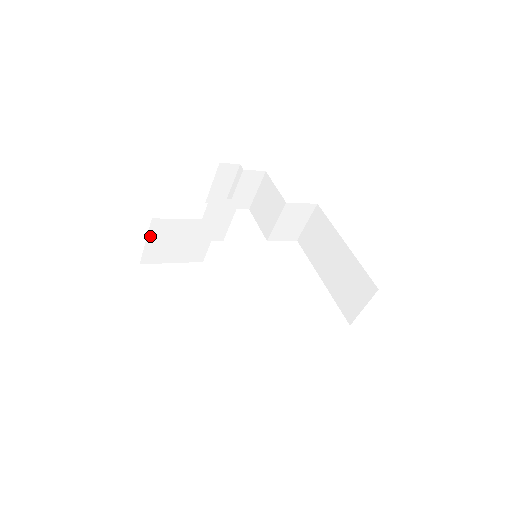
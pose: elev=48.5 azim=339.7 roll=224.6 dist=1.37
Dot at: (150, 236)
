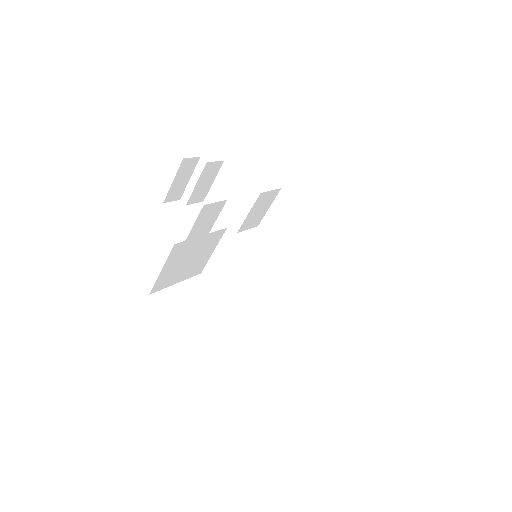
Dot at: (167, 263)
